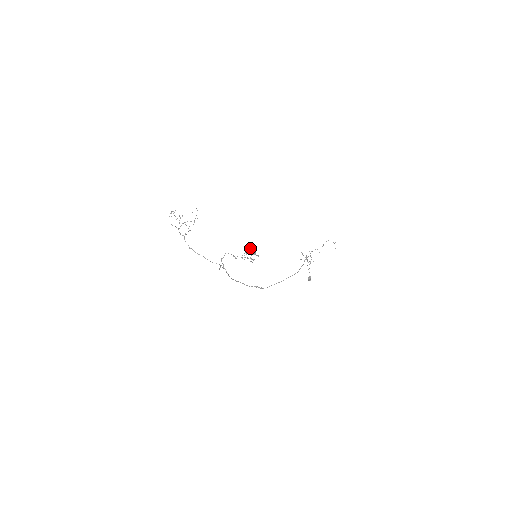
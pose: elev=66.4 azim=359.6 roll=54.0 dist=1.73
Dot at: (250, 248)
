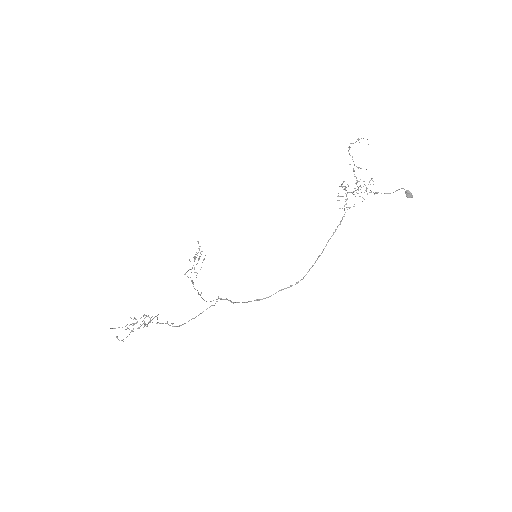
Dot at: (111, 328)
